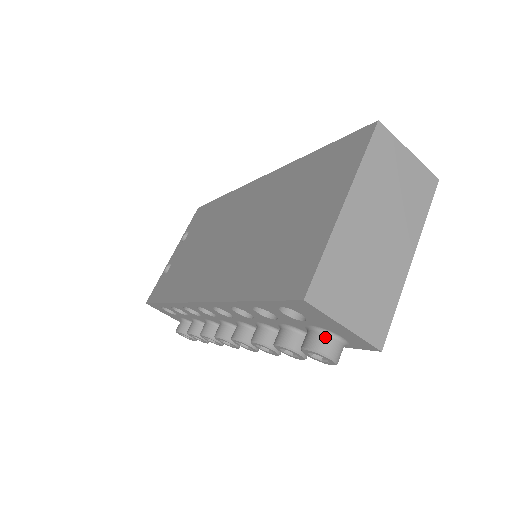
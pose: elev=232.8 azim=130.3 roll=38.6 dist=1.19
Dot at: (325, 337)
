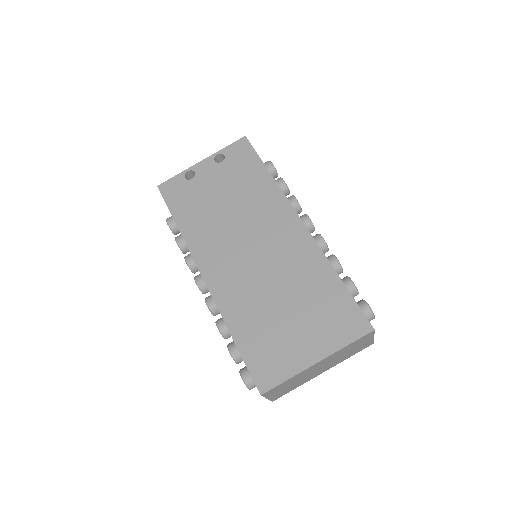
Dot at: occluded
